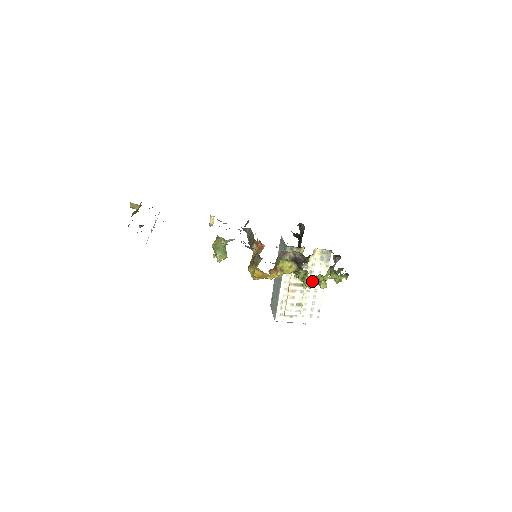
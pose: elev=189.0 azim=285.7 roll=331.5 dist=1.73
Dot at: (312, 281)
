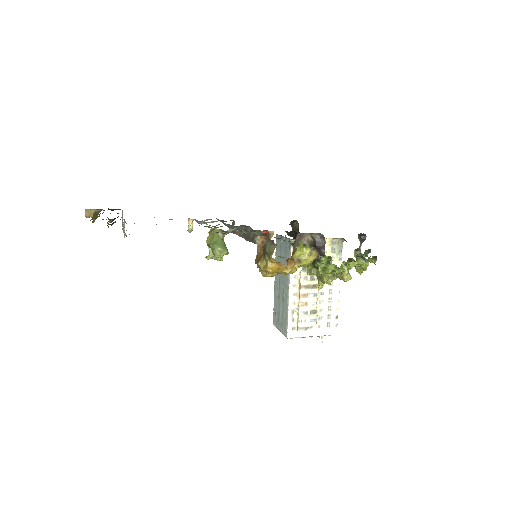
Dot at: (337, 270)
